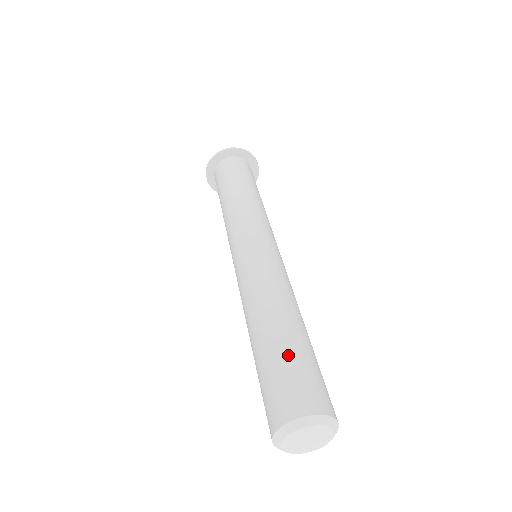
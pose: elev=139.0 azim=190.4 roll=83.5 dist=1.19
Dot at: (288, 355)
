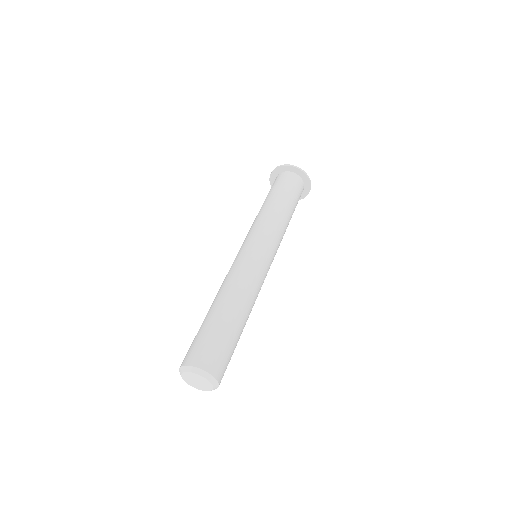
Dot at: (208, 328)
